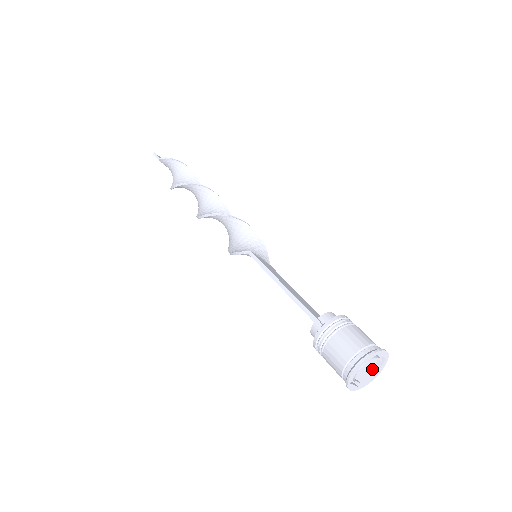
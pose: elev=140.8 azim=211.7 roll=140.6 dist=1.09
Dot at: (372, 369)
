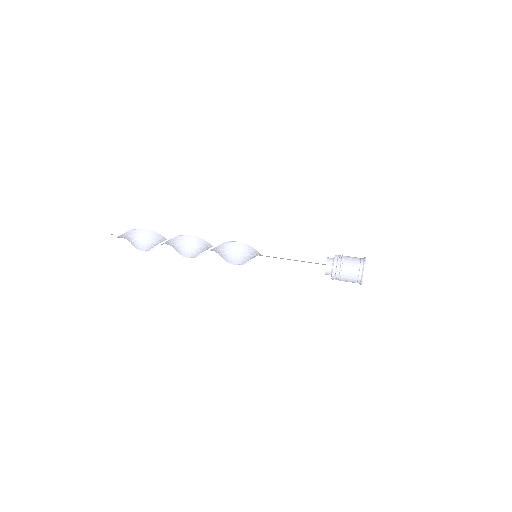
Dot at: occluded
